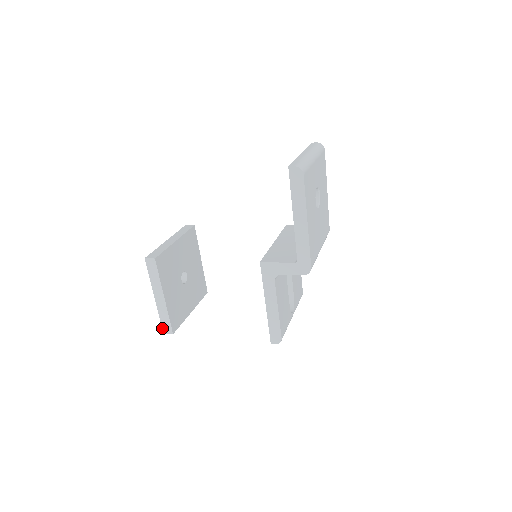
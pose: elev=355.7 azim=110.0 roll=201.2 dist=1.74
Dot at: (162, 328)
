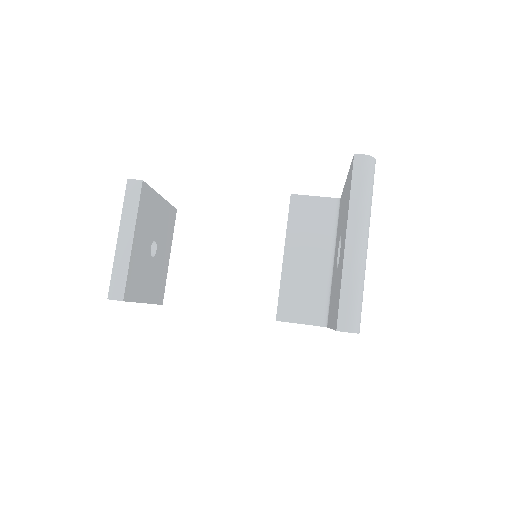
Dot at: occluded
